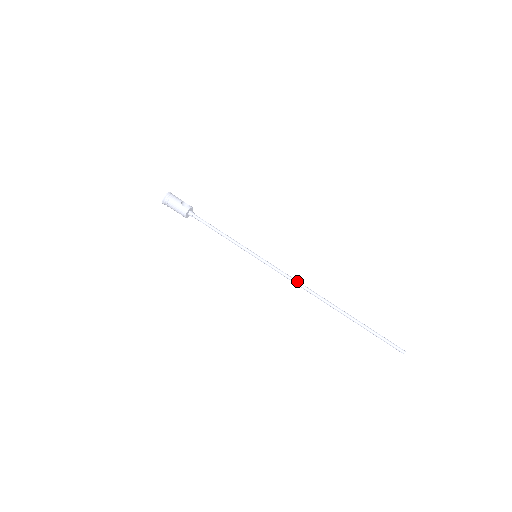
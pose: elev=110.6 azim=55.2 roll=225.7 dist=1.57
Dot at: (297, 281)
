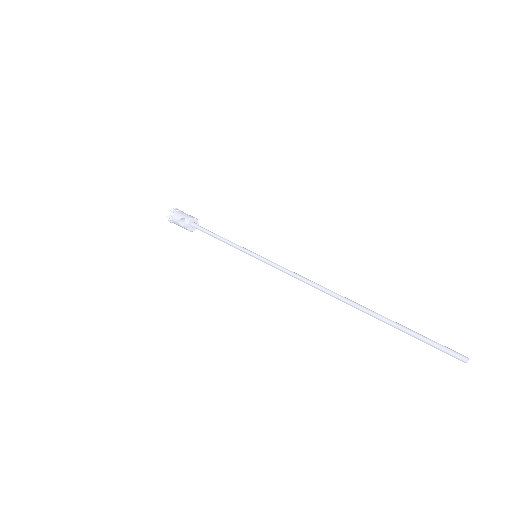
Dot at: (304, 278)
